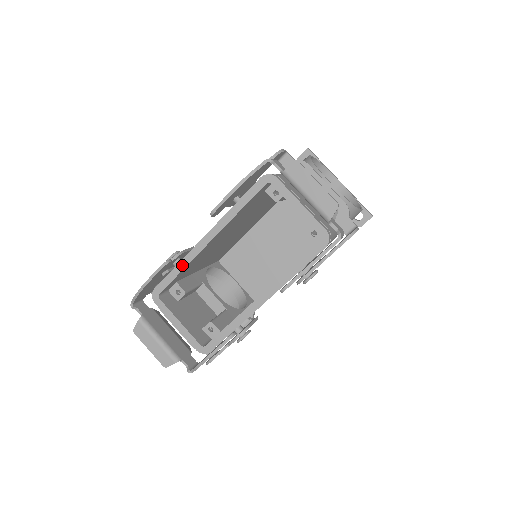
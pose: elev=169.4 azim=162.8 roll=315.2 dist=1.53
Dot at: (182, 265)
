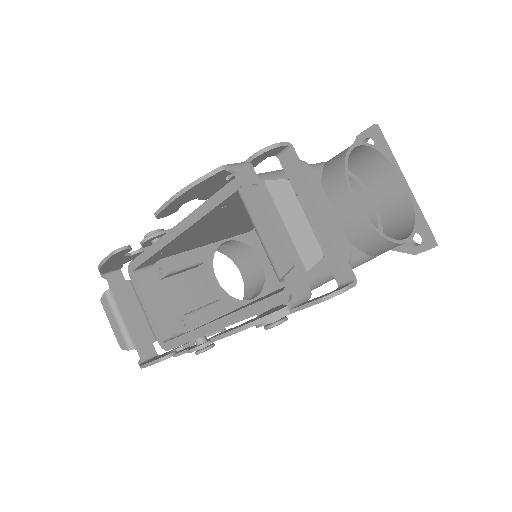
Dot at: (152, 250)
